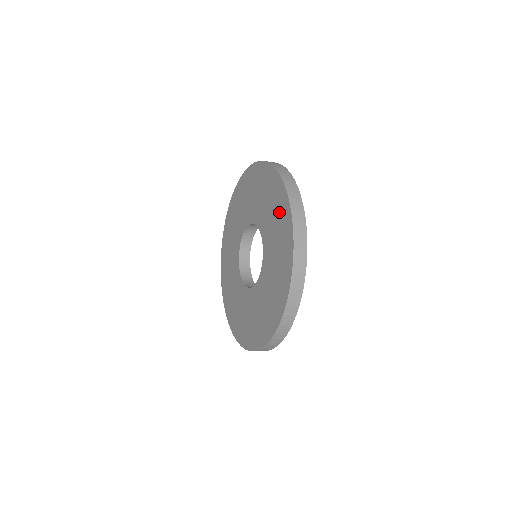
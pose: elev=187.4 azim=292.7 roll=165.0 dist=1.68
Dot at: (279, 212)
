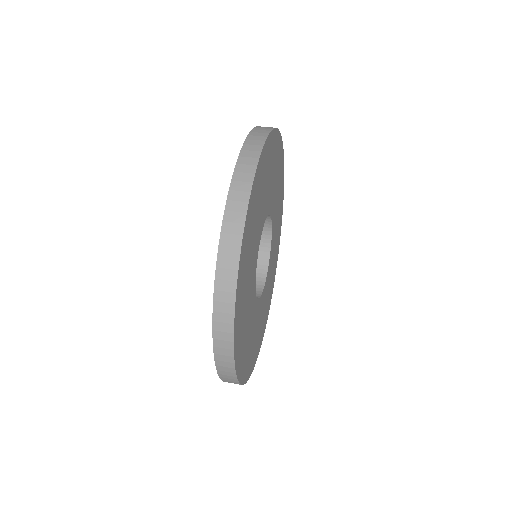
Dot at: occluded
